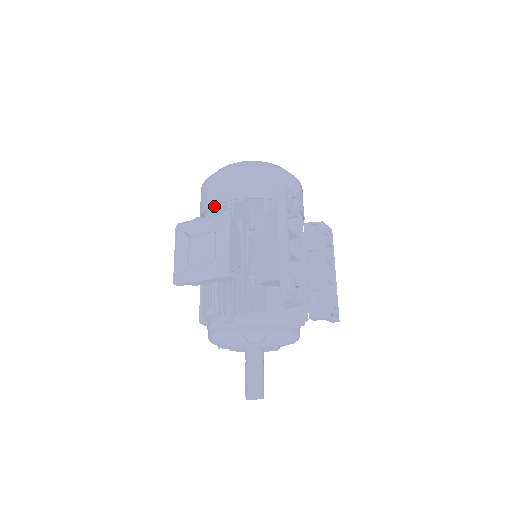
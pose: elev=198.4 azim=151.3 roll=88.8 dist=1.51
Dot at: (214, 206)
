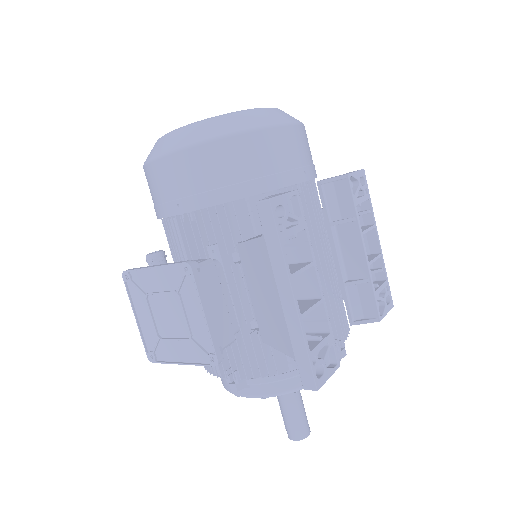
Dot at: occluded
